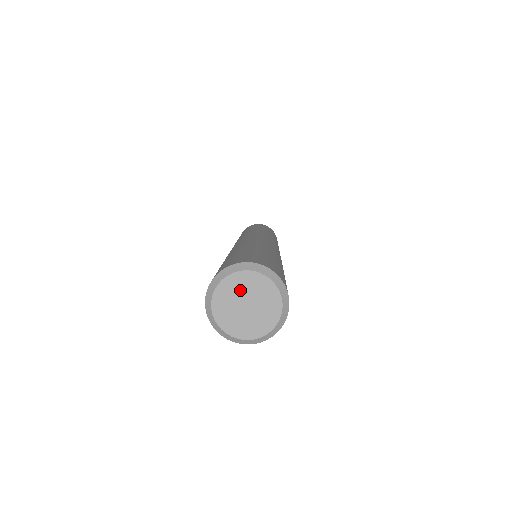
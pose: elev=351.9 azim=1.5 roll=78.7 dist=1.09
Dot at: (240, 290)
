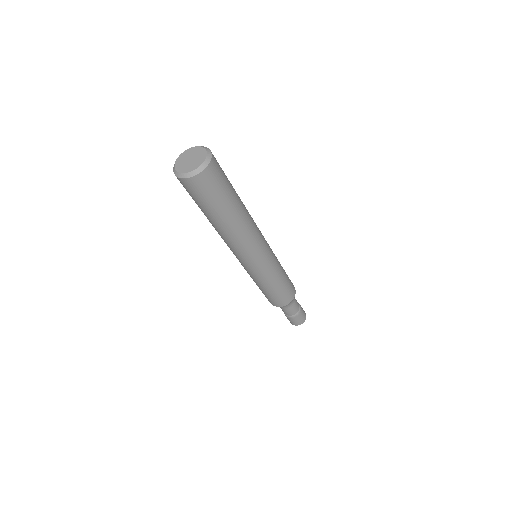
Dot at: (184, 159)
